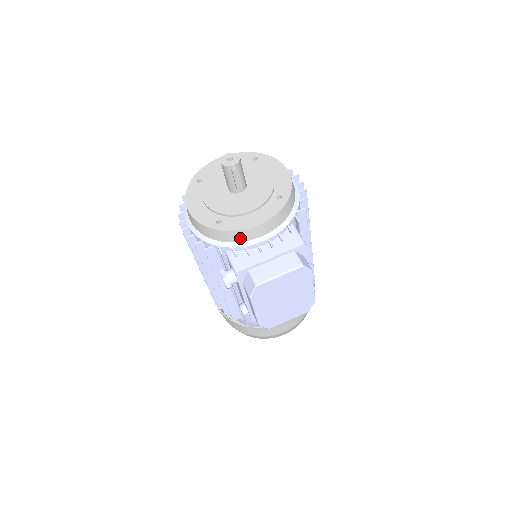
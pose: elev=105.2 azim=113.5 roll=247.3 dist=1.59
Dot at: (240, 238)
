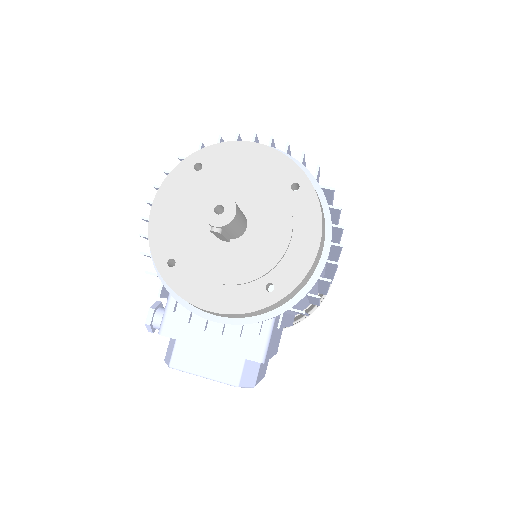
Dot at: occluded
